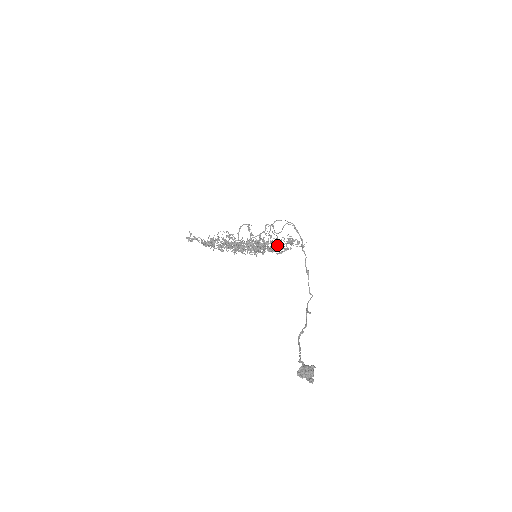
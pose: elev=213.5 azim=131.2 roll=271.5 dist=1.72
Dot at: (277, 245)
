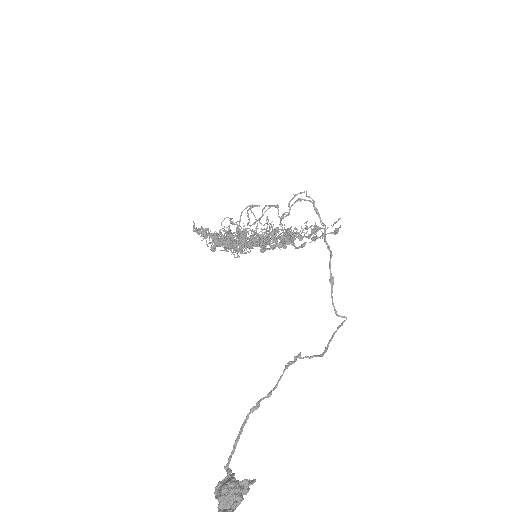
Dot at: occluded
